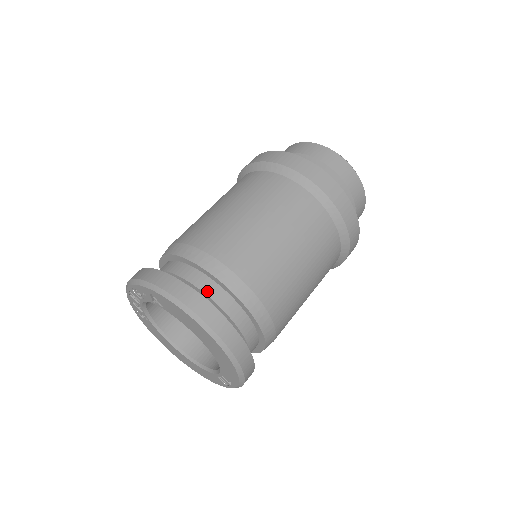
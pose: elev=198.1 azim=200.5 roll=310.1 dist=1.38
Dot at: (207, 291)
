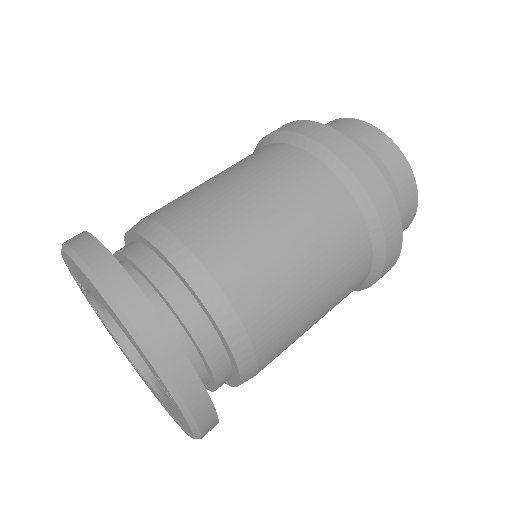
Dot at: (121, 250)
